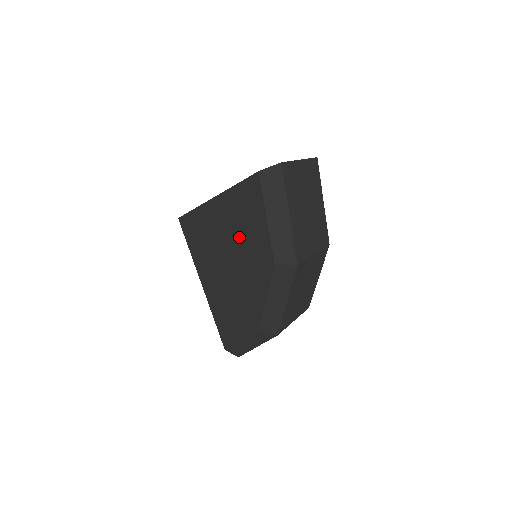
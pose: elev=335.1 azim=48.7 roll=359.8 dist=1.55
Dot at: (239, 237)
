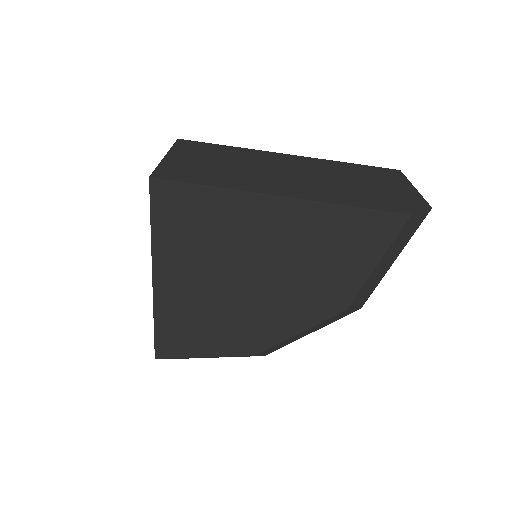
Dot at: (301, 263)
